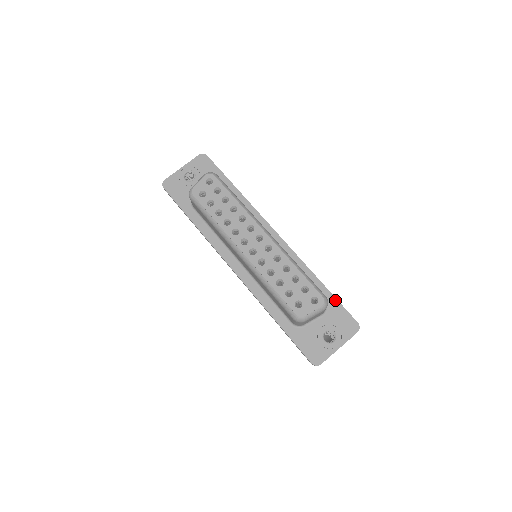
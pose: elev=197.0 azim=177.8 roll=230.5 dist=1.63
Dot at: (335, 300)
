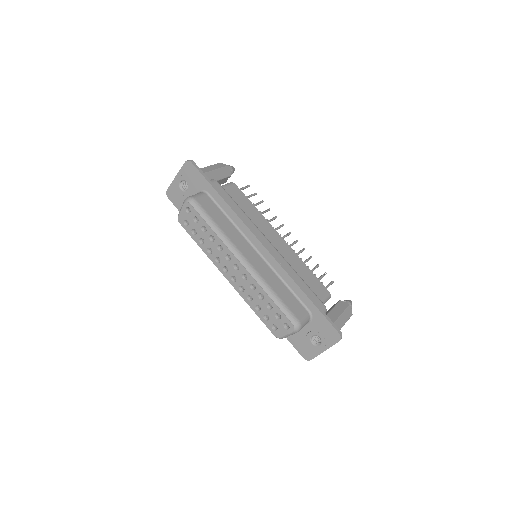
Dot at: (318, 311)
